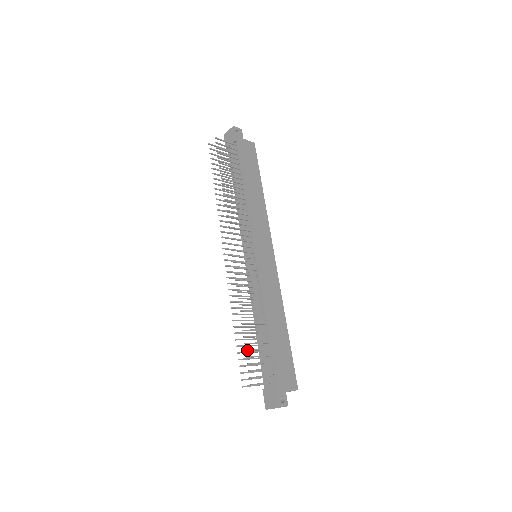
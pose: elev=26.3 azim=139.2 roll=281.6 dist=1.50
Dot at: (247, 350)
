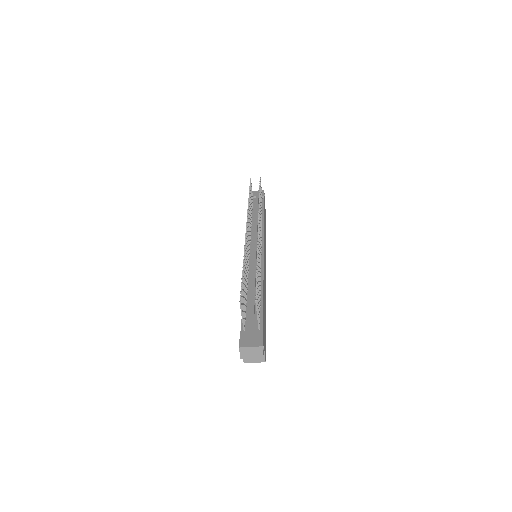
Dot at: (257, 279)
